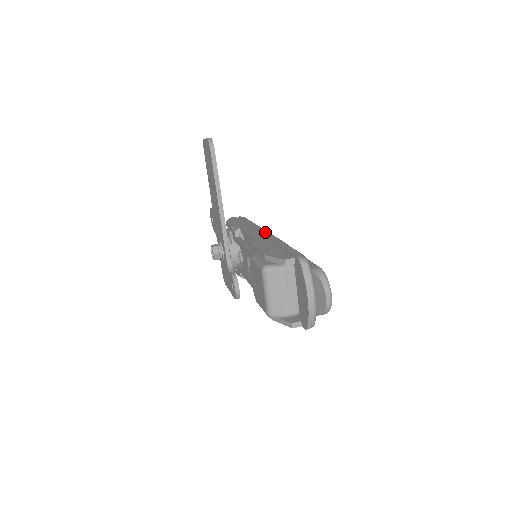
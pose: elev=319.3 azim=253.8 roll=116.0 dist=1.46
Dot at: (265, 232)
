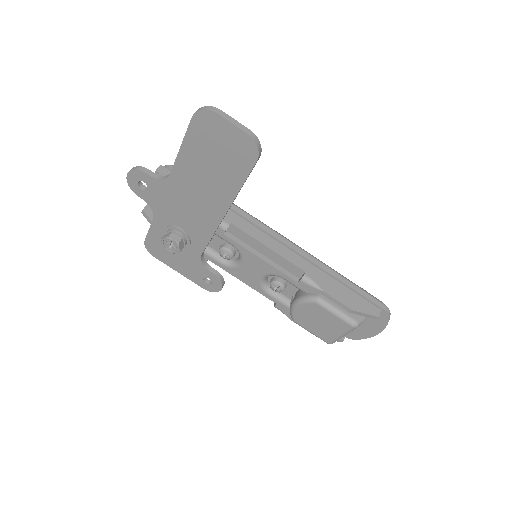
Dot at: (287, 242)
